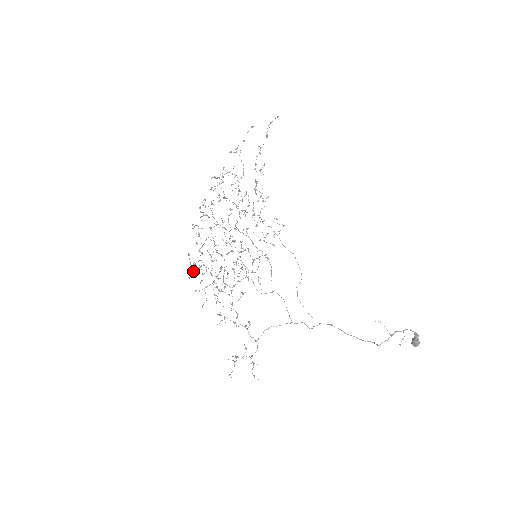
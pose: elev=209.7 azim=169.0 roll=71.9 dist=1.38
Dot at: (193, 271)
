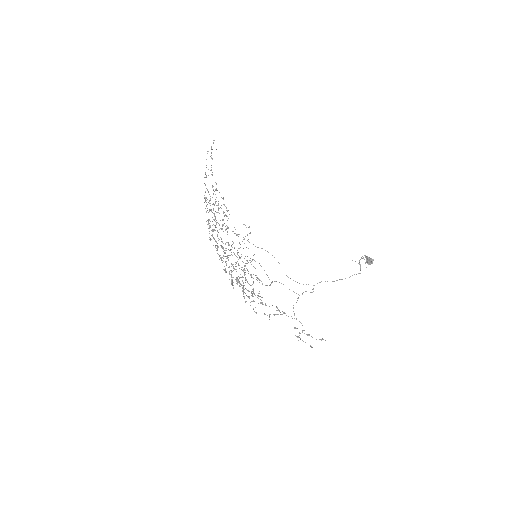
Dot at: occluded
